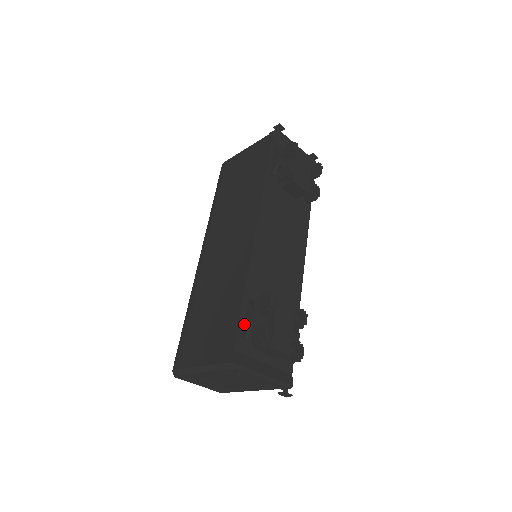
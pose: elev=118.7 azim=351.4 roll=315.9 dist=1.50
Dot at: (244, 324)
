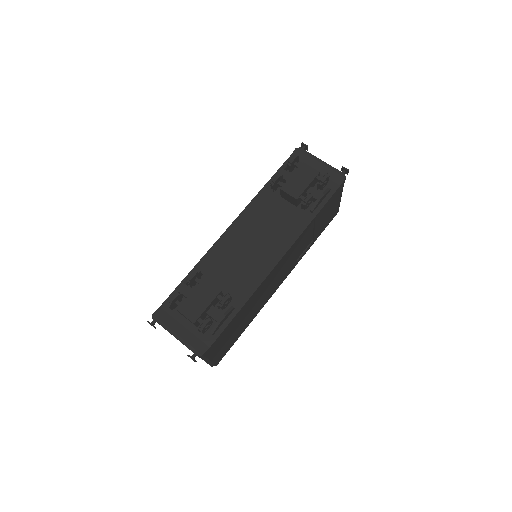
Dot at: occluded
